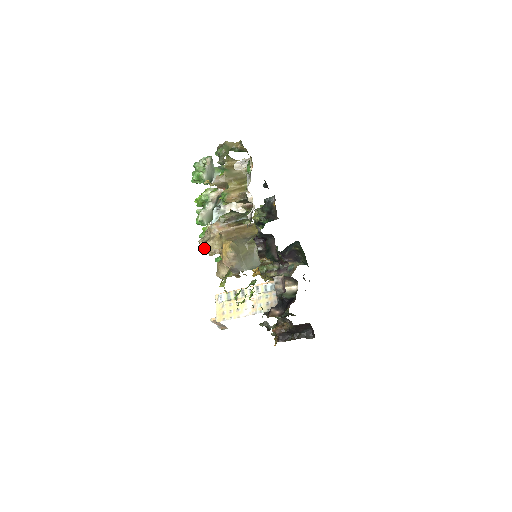
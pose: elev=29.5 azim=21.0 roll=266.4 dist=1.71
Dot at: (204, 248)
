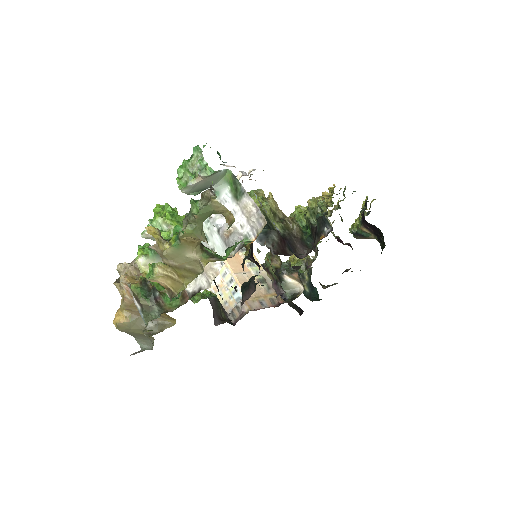
Dot at: occluded
